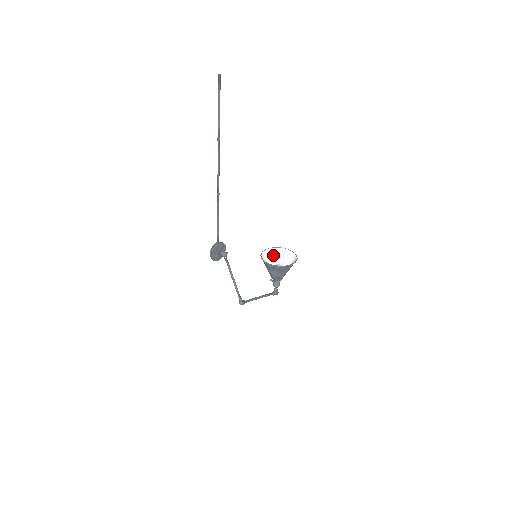
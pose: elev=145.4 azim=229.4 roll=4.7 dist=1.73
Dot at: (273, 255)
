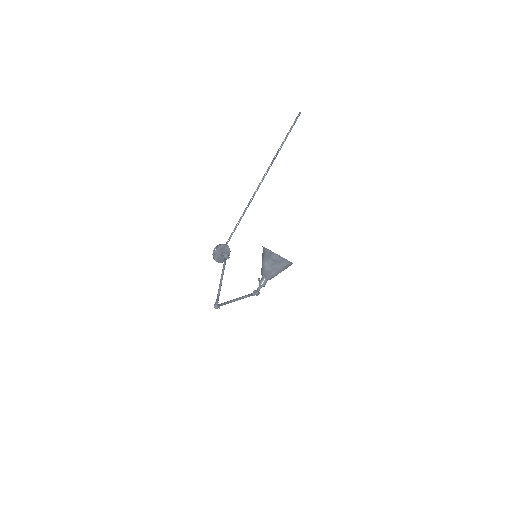
Dot at: occluded
